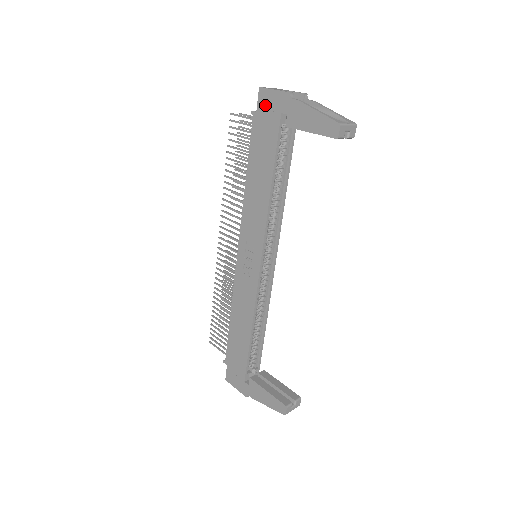
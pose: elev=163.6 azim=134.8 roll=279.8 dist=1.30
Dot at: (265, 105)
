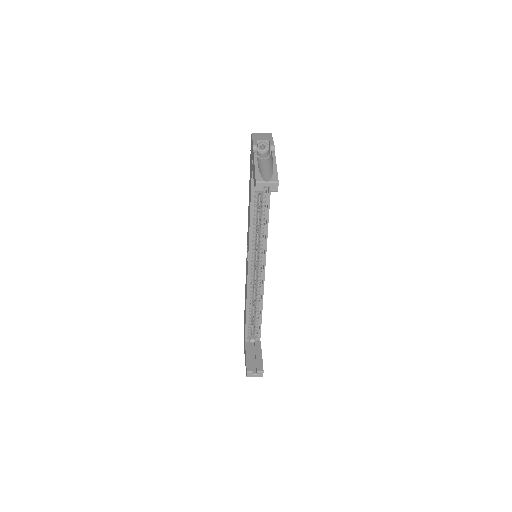
Dot at: (251, 148)
